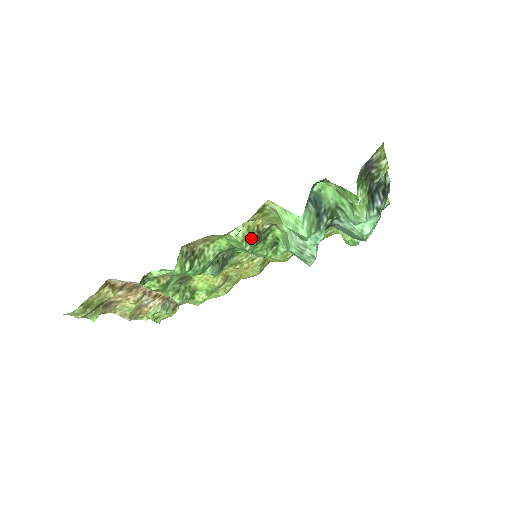
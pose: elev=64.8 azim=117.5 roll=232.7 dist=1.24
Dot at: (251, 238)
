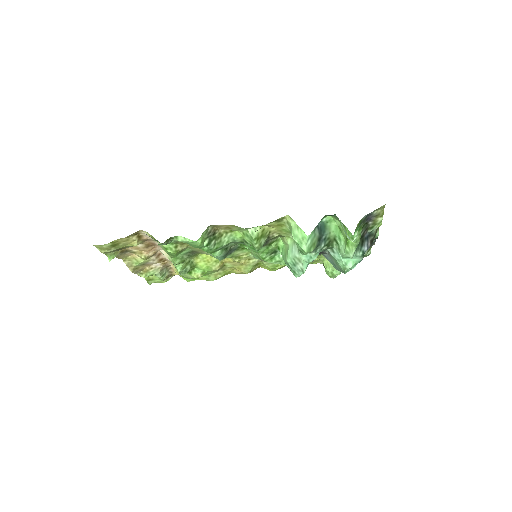
Dot at: (262, 239)
